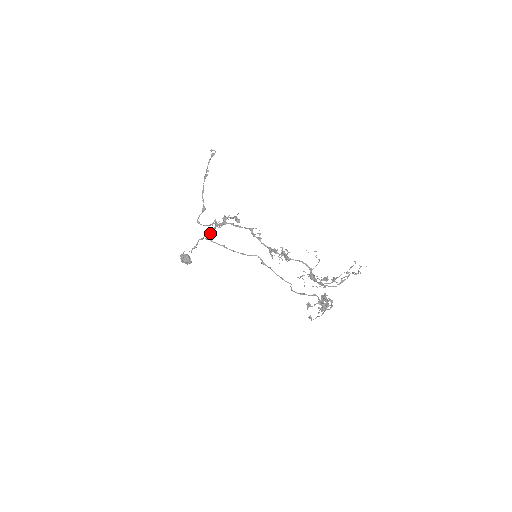
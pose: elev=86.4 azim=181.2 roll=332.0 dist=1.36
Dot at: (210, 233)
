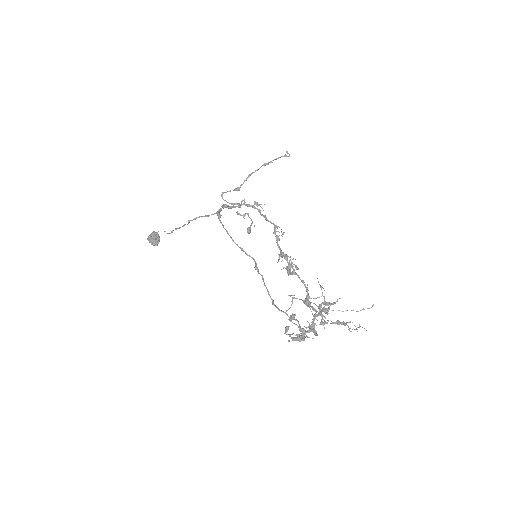
Dot at: (230, 206)
